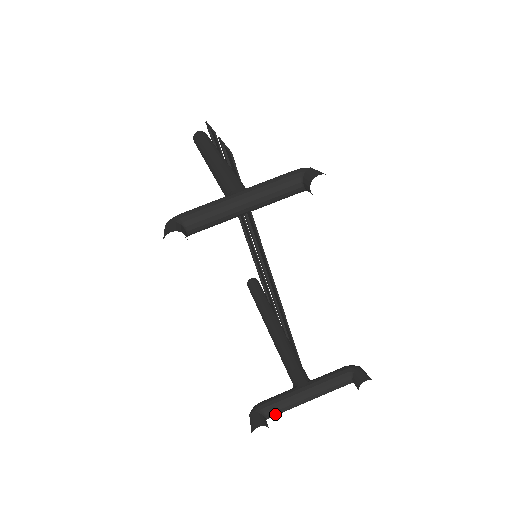
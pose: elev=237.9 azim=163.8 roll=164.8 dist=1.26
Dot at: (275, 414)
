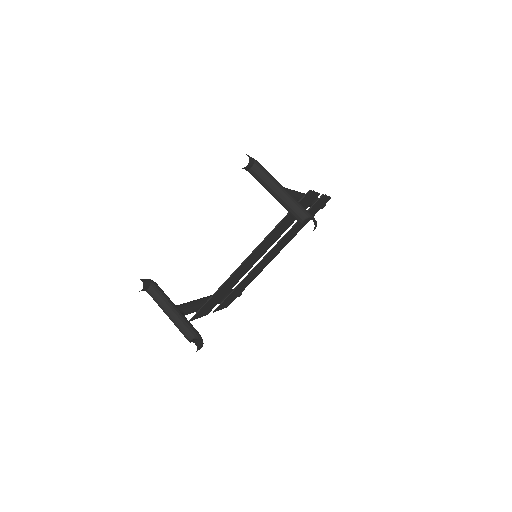
Dot at: (153, 295)
